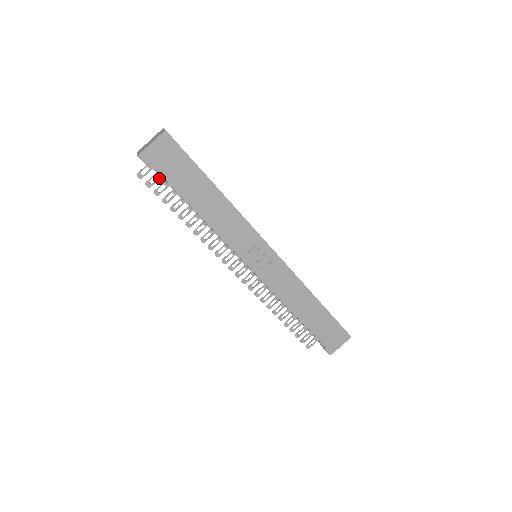
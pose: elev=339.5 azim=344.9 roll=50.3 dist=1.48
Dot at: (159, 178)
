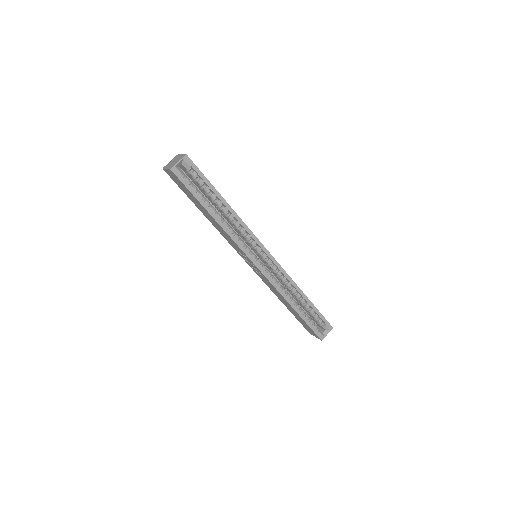
Dot at: occluded
